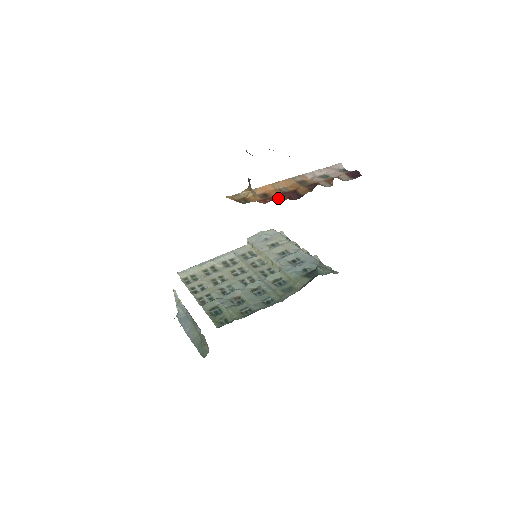
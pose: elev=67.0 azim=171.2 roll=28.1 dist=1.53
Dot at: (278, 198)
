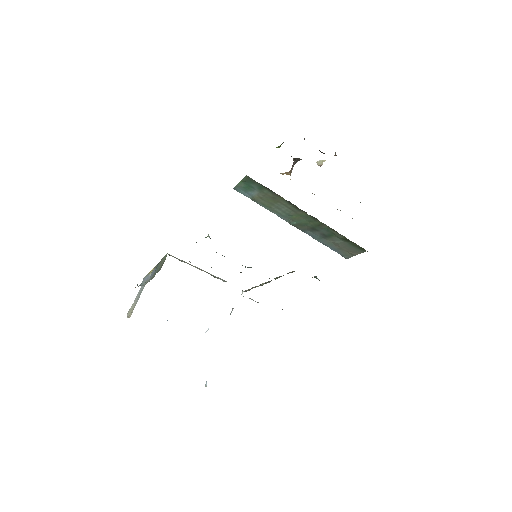
Dot at: occluded
